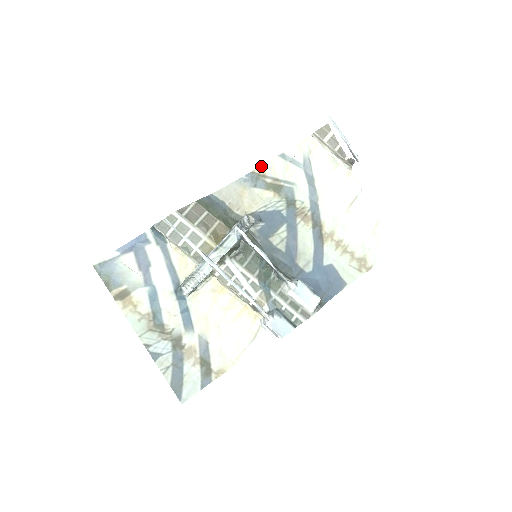
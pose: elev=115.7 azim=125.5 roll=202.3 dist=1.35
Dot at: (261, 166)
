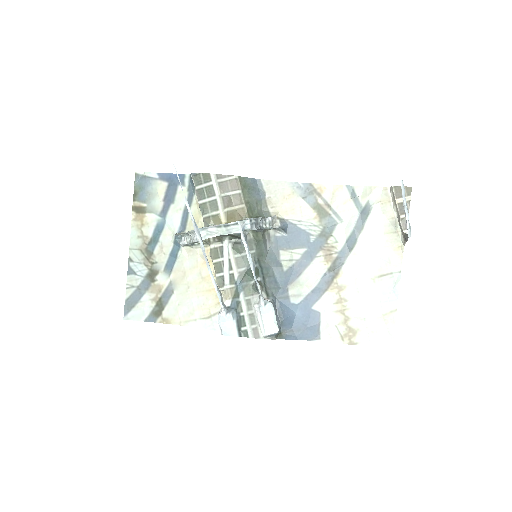
Dot at: (323, 184)
